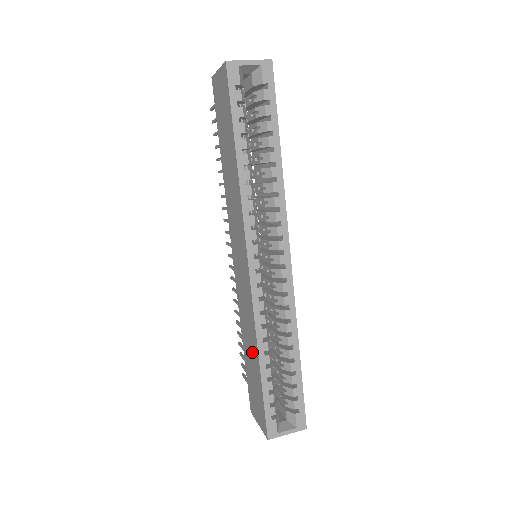
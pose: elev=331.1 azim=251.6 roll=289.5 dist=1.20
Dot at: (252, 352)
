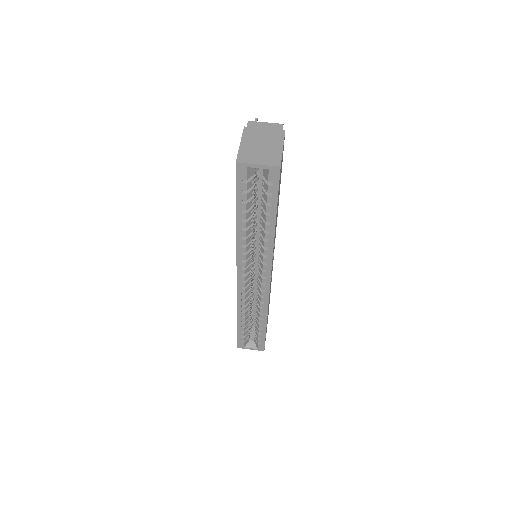
Dot at: occluded
